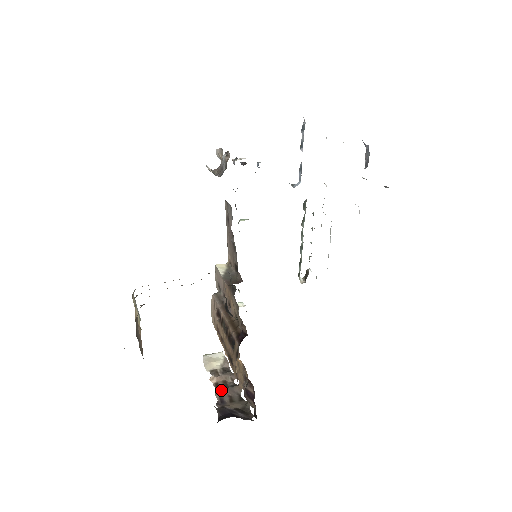
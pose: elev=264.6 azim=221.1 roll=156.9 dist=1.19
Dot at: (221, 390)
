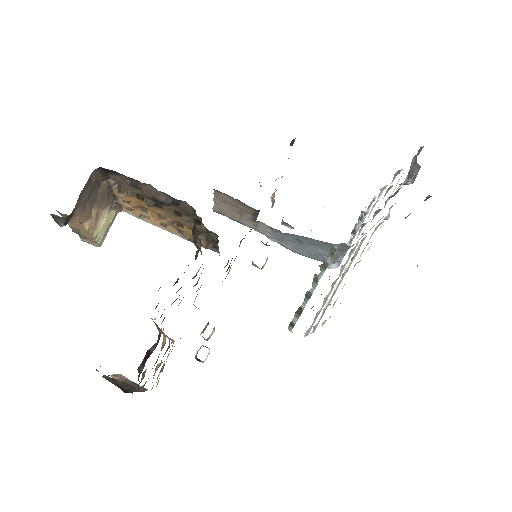
Dot at: occluded
